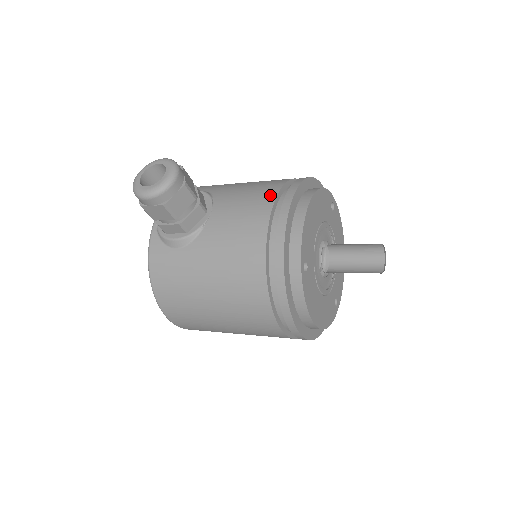
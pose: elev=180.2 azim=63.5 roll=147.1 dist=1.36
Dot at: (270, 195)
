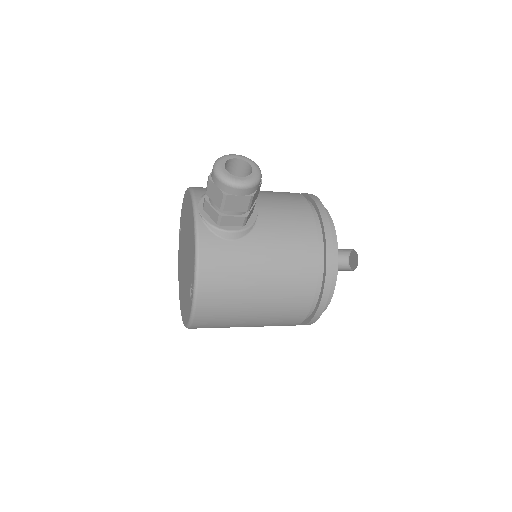
Dot at: (303, 202)
